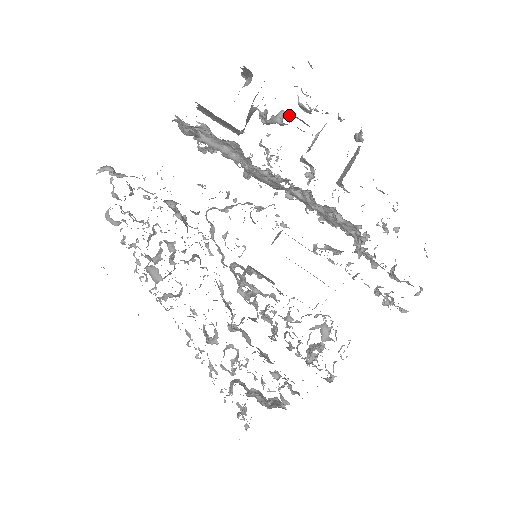
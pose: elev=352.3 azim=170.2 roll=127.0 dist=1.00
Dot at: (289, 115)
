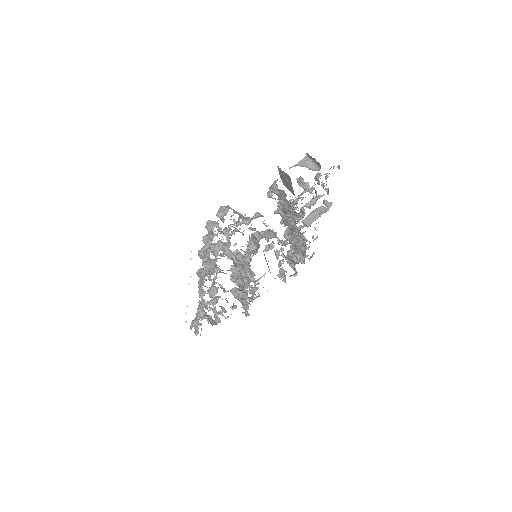
Dot at: (313, 187)
